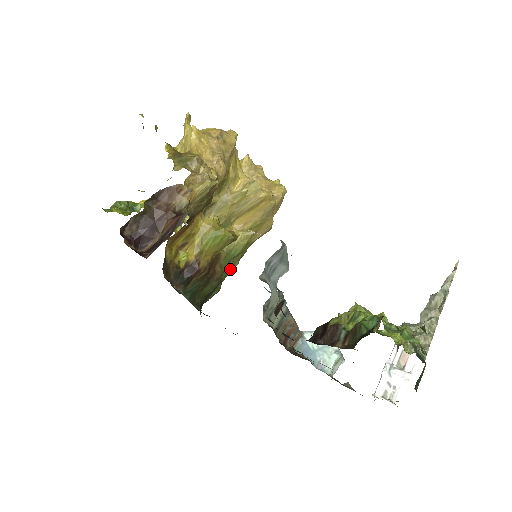
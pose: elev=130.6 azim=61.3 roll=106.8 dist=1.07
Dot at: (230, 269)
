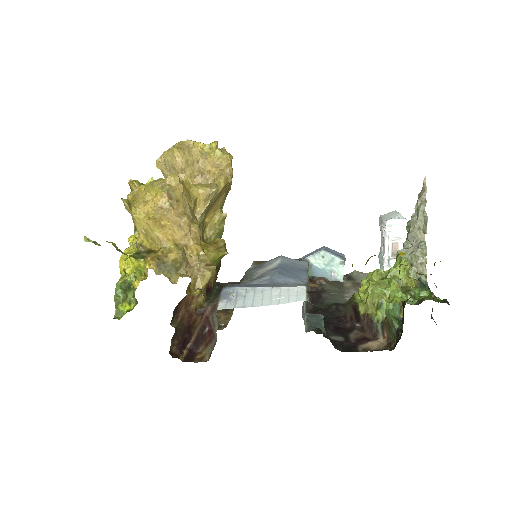
Dot at: occluded
